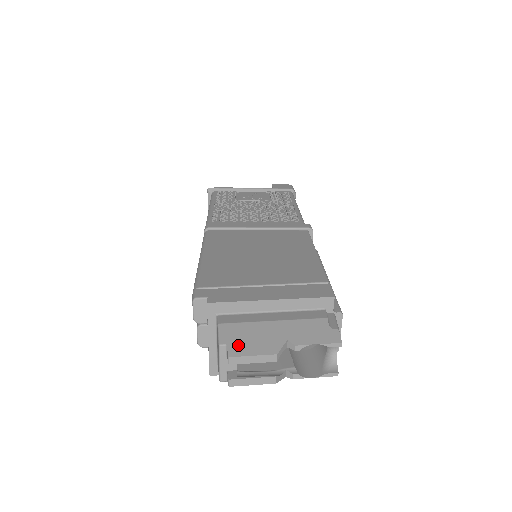
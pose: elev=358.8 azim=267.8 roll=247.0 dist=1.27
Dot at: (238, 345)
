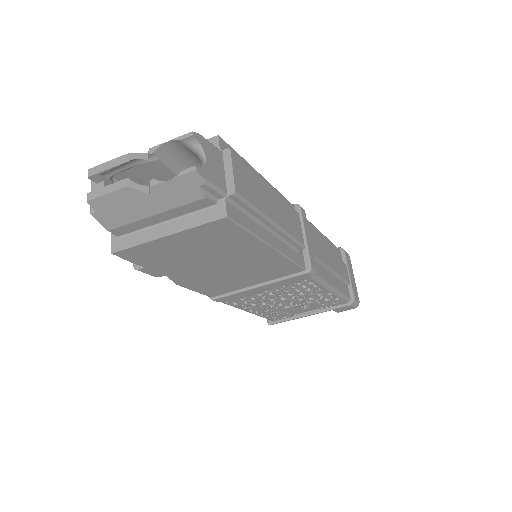
Dot at: occluded
